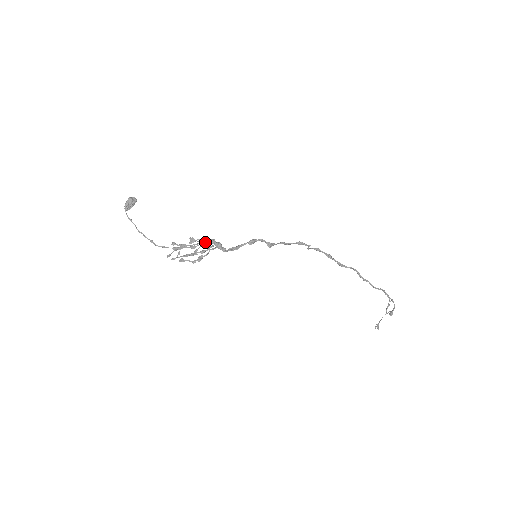
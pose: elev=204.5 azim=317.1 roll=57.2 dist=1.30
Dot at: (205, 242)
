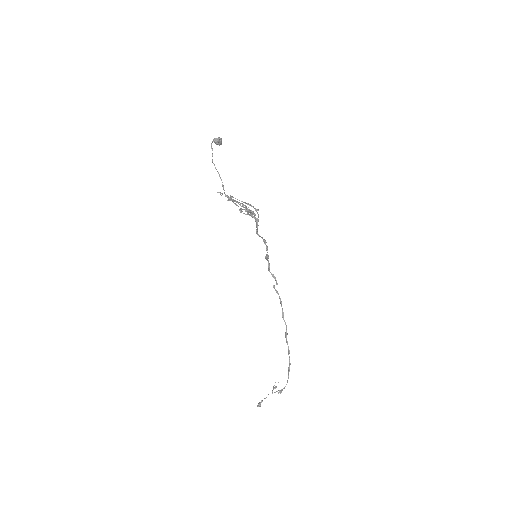
Dot at: (247, 211)
